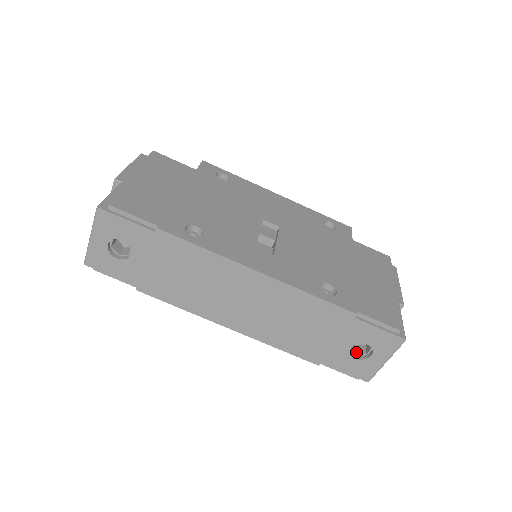
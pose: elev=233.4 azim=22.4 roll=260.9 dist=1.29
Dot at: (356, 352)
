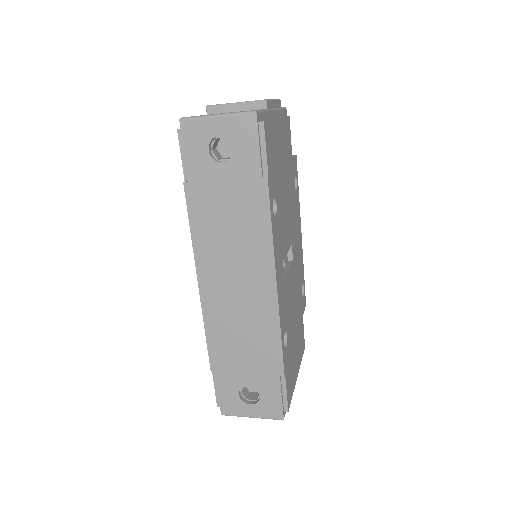
Dot at: (242, 391)
